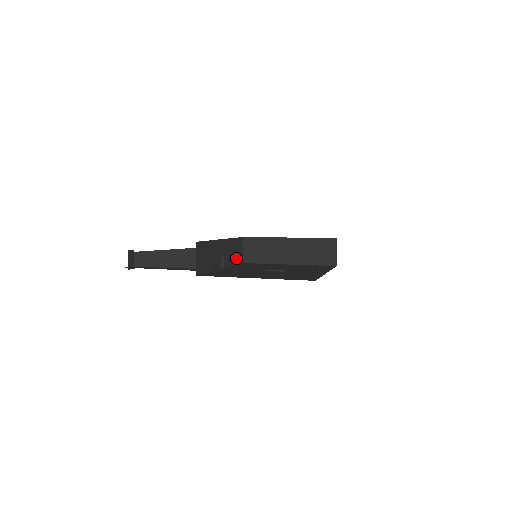
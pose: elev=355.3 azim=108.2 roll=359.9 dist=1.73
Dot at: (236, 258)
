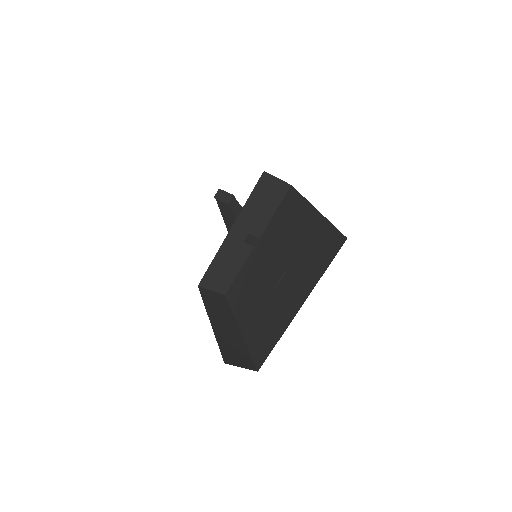
Dot at: (272, 202)
